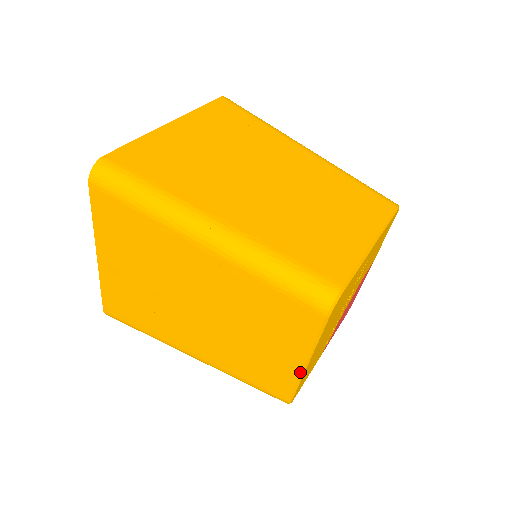
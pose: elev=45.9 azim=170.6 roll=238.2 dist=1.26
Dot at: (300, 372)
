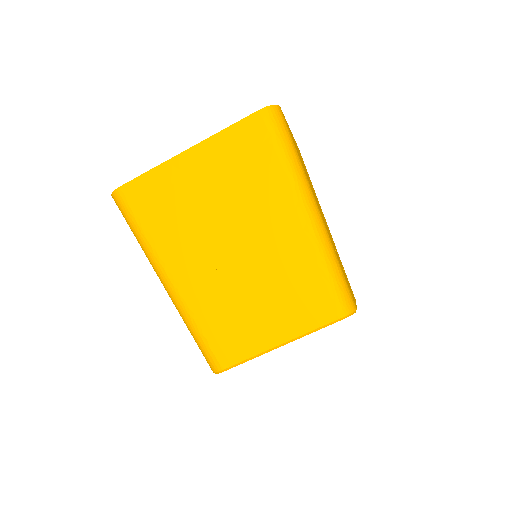
Dot at: (268, 349)
